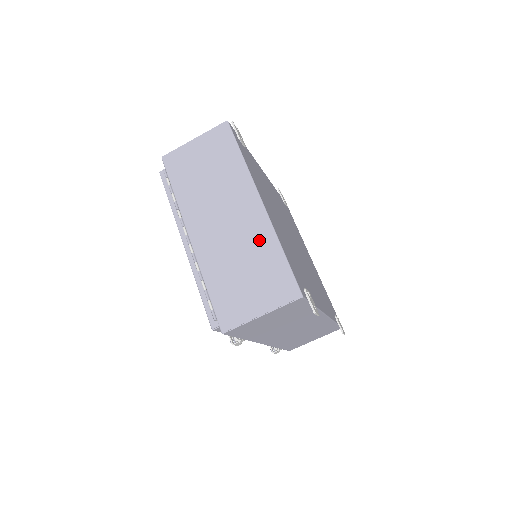
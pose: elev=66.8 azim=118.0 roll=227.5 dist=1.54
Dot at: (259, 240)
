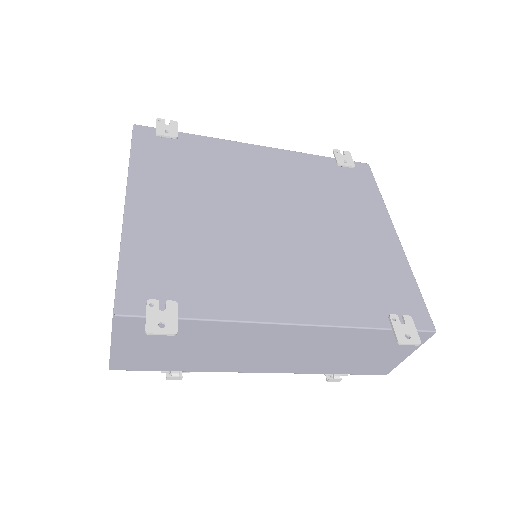
Dot at: occluded
